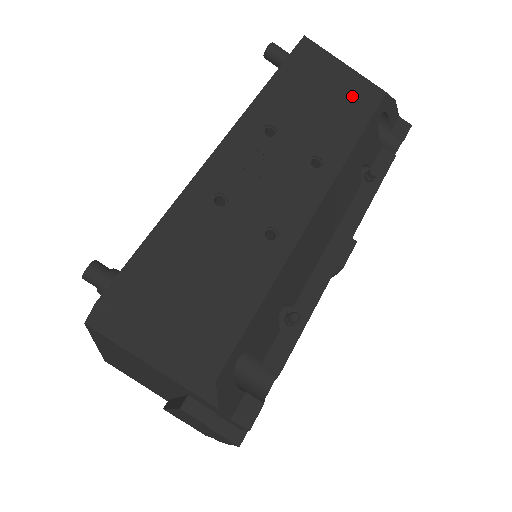
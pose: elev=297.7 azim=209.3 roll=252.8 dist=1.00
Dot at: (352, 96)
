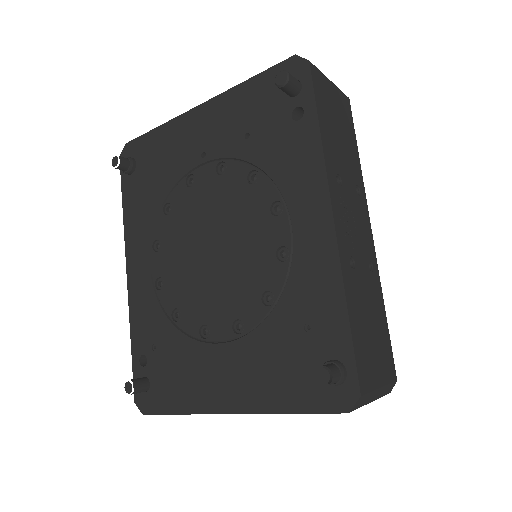
Dot at: (344, 114)
